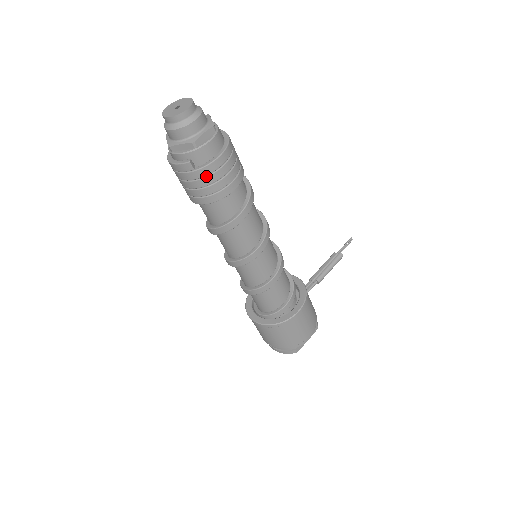
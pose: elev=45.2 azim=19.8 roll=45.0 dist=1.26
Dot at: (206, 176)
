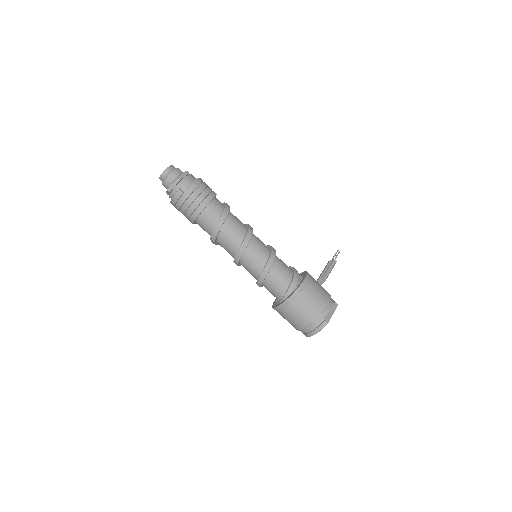
Dot at: (191, 194)
